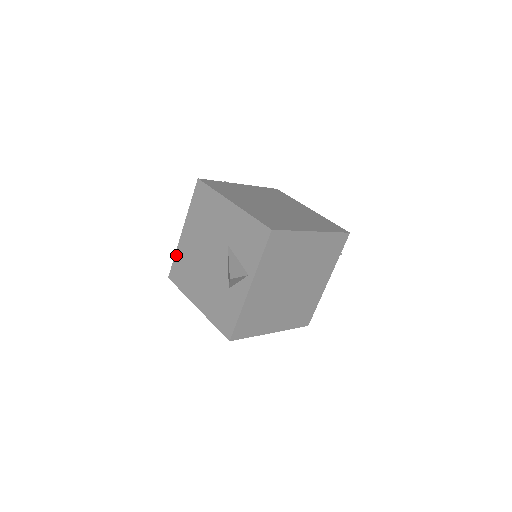
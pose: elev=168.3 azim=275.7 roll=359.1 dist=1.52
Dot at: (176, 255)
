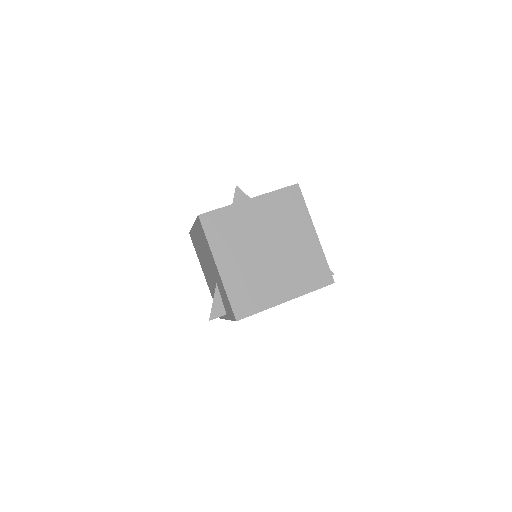
Dot at: (191, 231)
